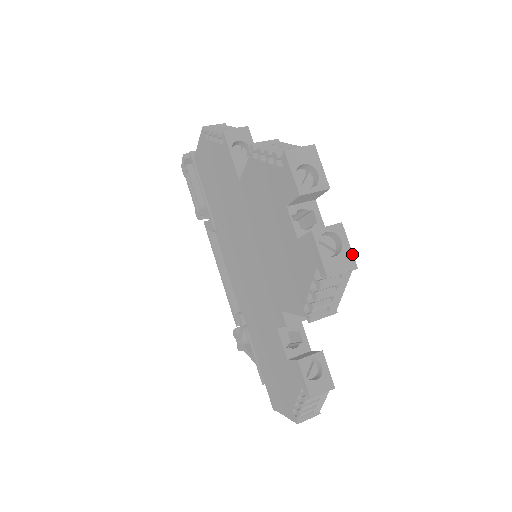
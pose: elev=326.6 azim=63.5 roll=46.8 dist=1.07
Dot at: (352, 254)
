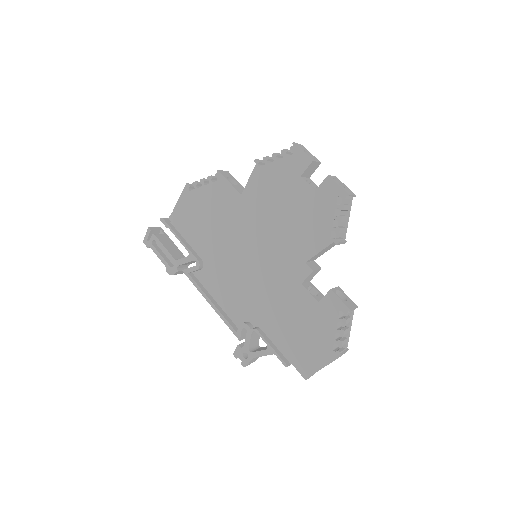
Dot at: (350, 190)
